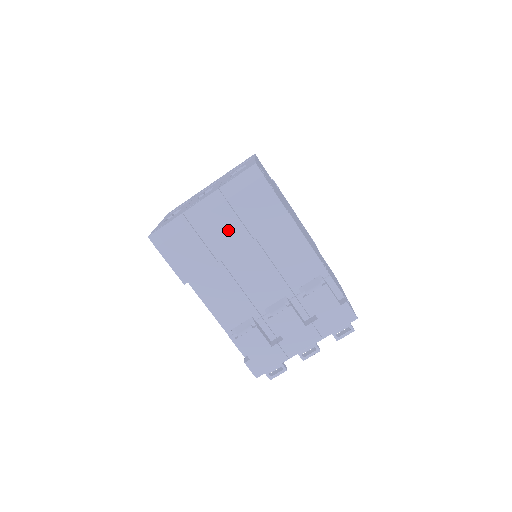
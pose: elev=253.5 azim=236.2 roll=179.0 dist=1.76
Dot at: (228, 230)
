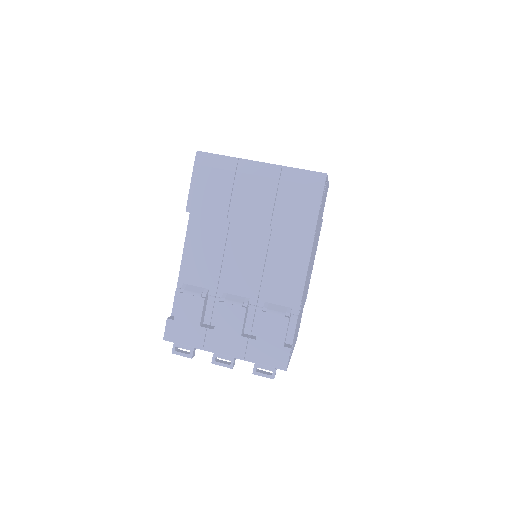
Dot at: (258, 203)
